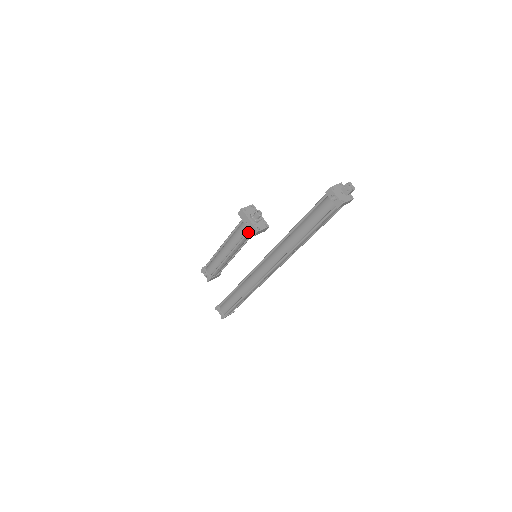
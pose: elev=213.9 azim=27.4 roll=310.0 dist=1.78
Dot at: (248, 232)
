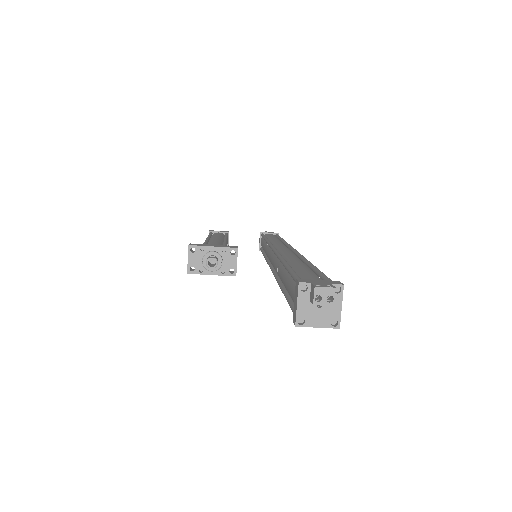
Dot at: occluded
